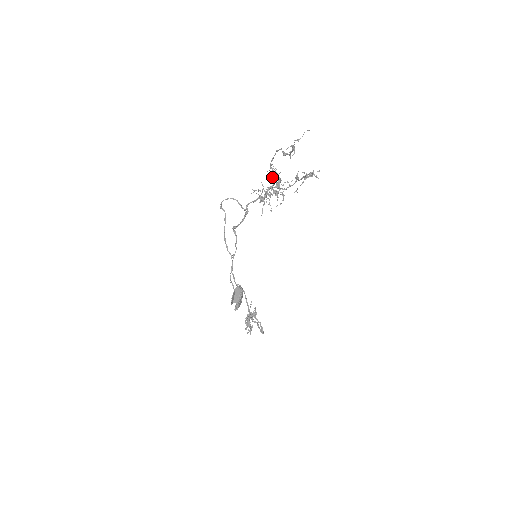
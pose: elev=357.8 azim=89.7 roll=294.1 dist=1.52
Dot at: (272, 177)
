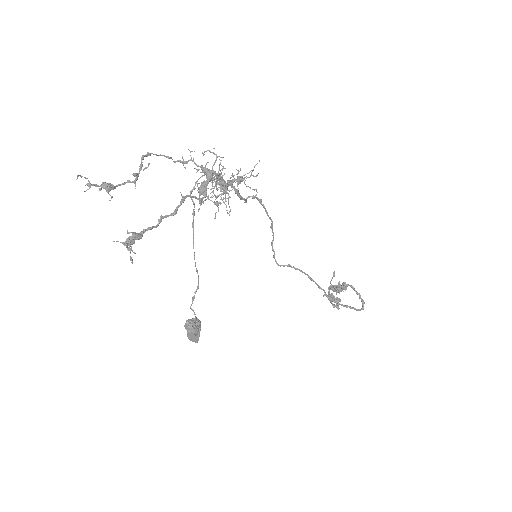
Dot at: (202, 169)
